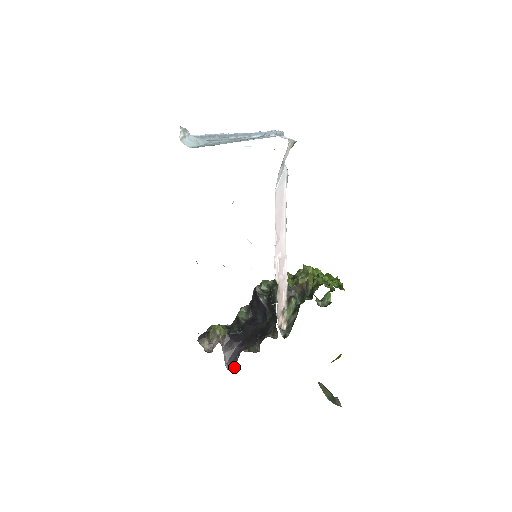
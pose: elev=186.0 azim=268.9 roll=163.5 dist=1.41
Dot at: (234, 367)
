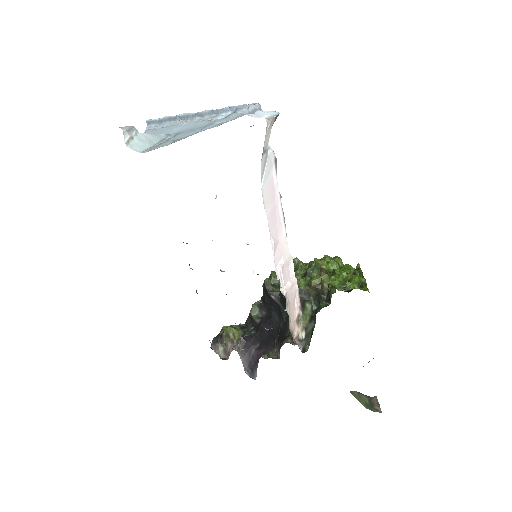
Dot at: (255, 374)
